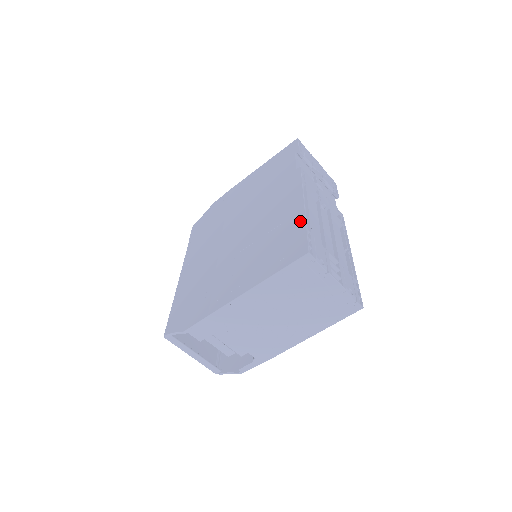
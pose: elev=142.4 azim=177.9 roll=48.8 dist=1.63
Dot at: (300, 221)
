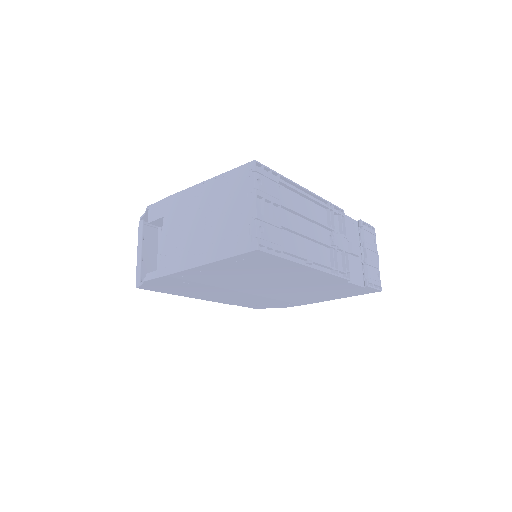
Dot at: (285, 181)
